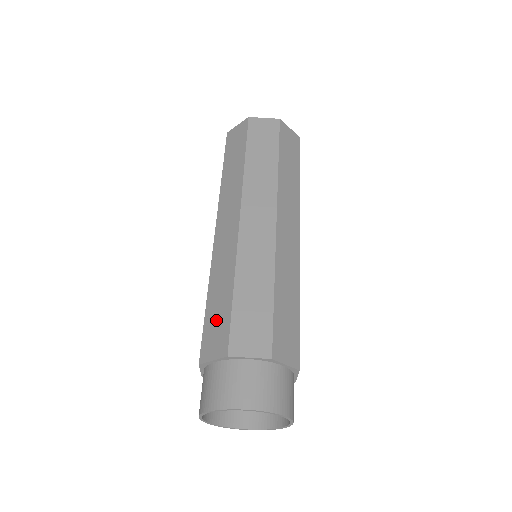
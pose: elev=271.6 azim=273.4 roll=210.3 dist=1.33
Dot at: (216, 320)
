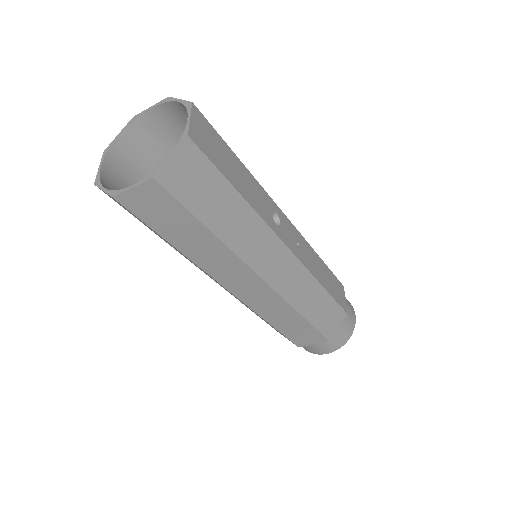
Dot at: occluded
